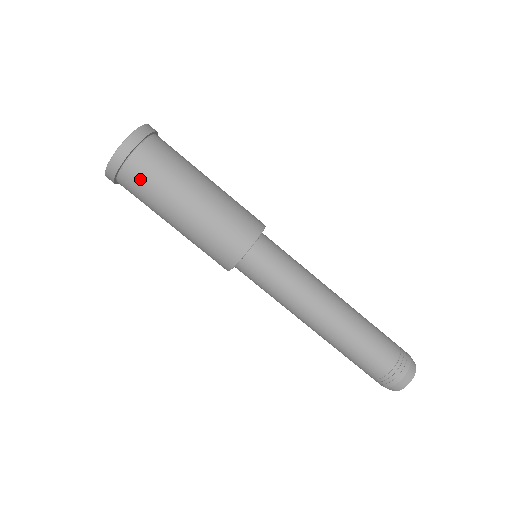
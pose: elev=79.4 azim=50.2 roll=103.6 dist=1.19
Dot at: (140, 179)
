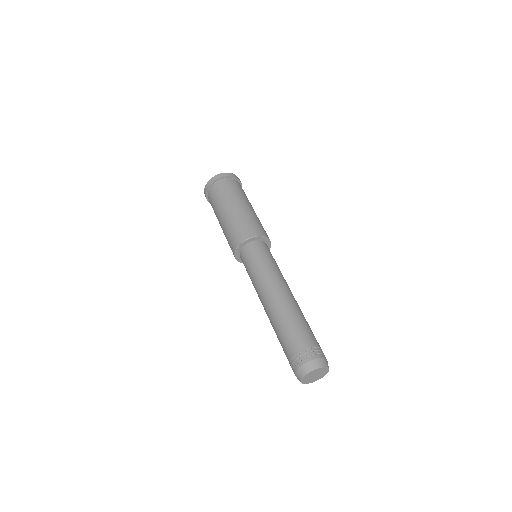
Dot at: (212, 197)
